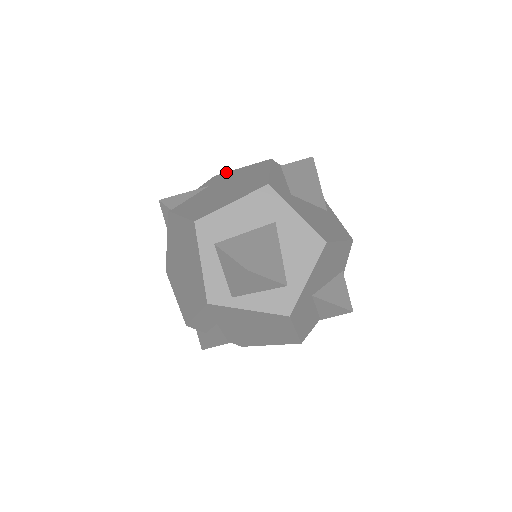
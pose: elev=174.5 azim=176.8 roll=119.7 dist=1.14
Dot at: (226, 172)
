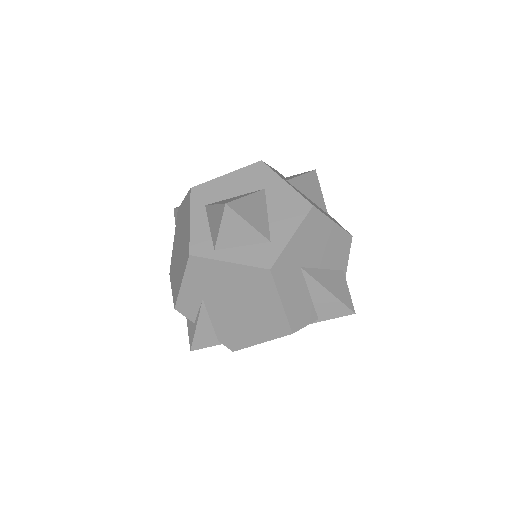
Dot at: occluded
